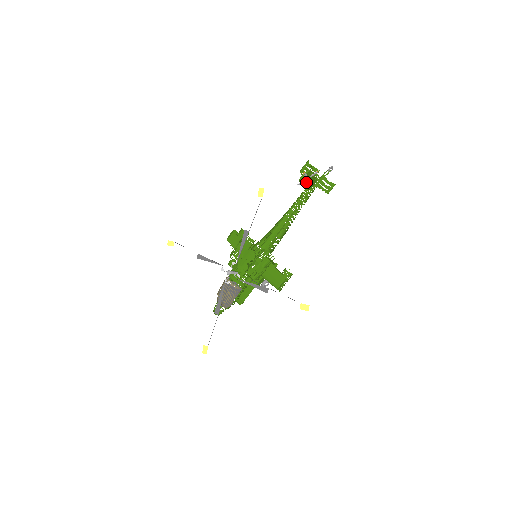
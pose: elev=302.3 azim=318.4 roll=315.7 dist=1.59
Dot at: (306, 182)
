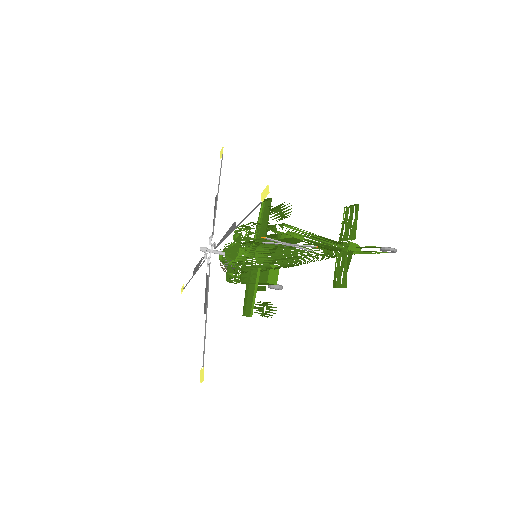
Dot at: occluded
